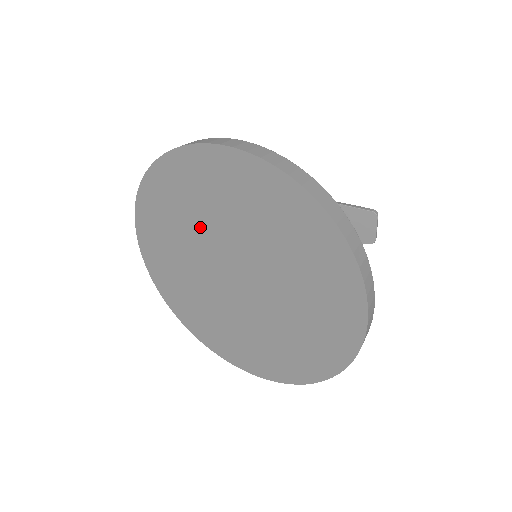
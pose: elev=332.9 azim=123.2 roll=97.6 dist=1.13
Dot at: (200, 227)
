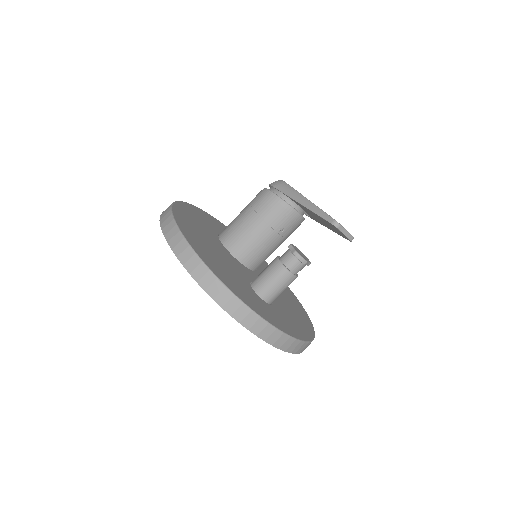
Dot at: occluded
